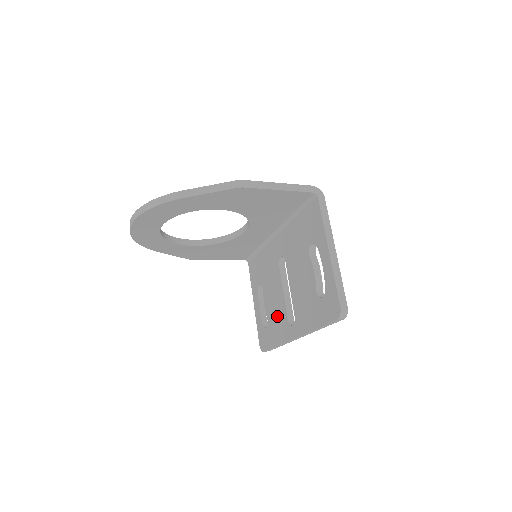
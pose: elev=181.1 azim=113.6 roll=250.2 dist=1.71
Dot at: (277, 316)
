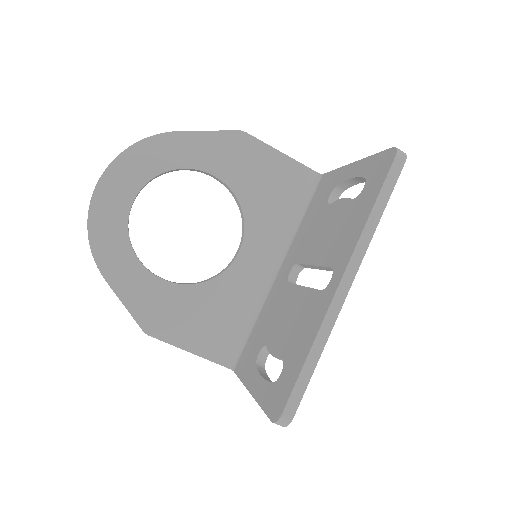
Dot at: (299, 321)
